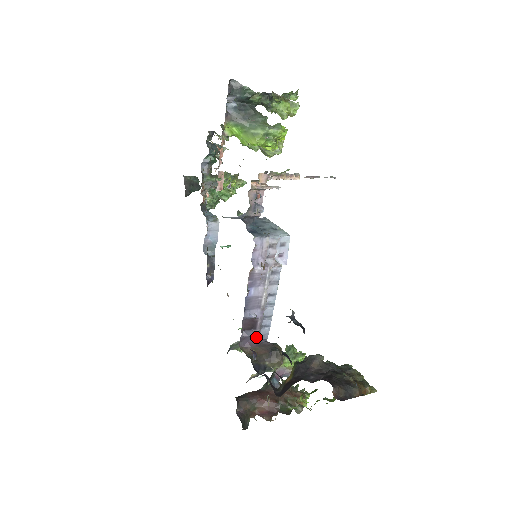
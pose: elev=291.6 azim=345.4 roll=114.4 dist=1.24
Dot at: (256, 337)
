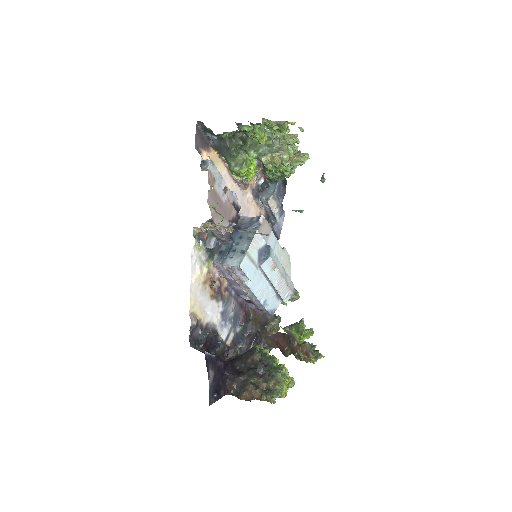
Dot at: (259, 309)
